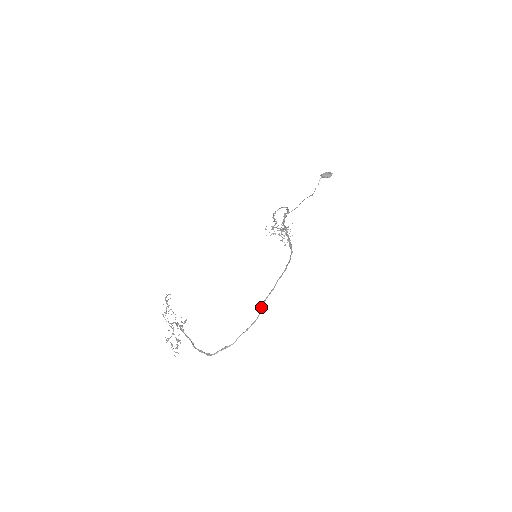
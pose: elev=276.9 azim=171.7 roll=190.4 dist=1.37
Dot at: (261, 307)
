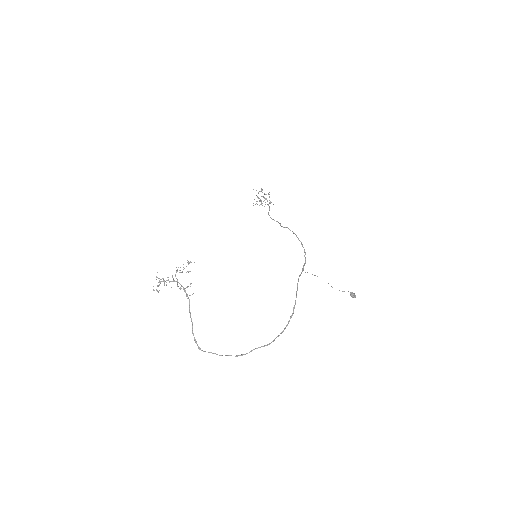
Dot at: occluded
